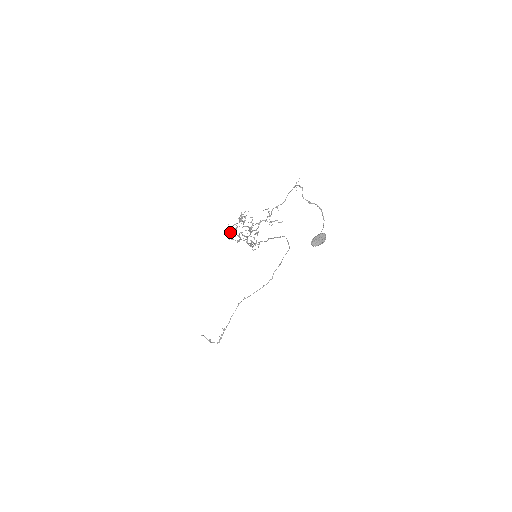
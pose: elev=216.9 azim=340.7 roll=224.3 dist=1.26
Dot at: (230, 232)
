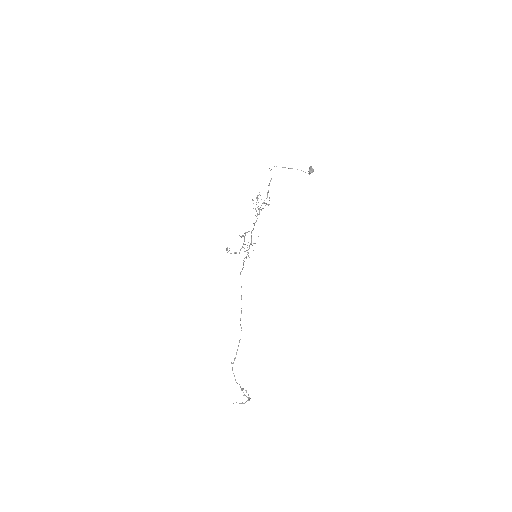
Dot at: occluded
